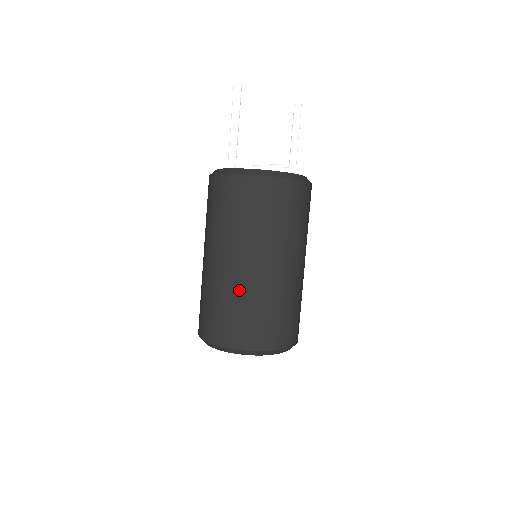
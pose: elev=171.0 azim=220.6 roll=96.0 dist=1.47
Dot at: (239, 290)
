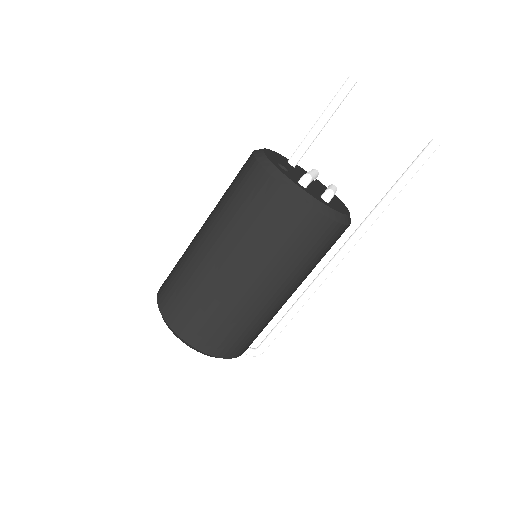
Dot at: (188, 257)
